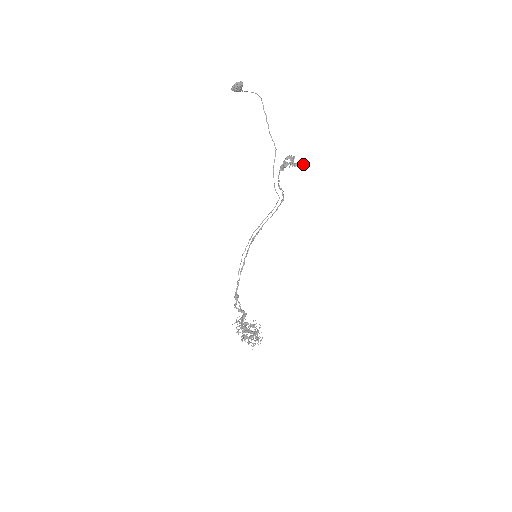
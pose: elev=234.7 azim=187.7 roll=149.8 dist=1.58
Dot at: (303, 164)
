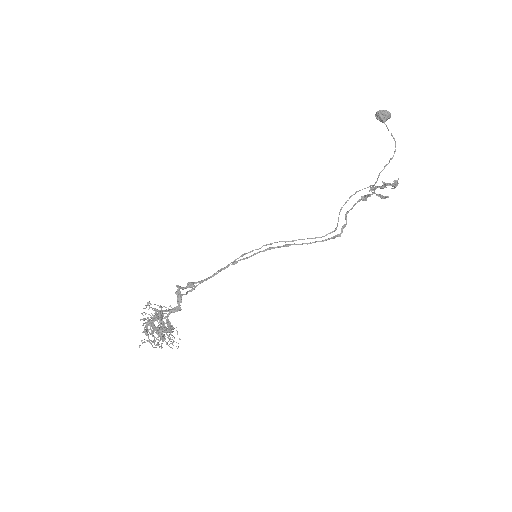
Dot at: (396, 183)
